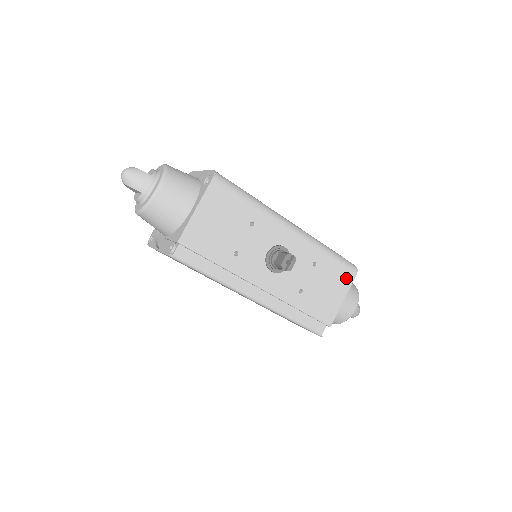
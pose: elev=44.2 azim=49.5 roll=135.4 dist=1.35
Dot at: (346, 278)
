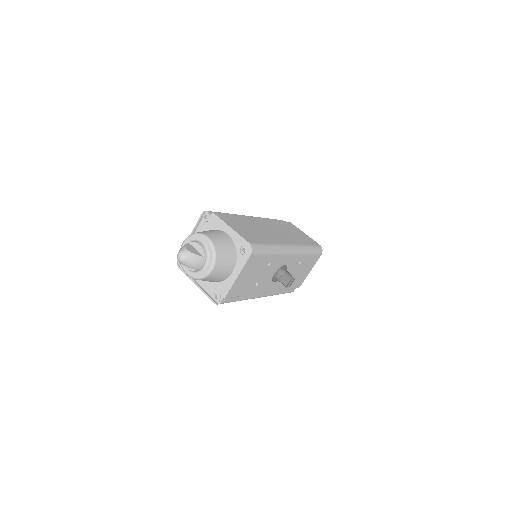
Dot at: (315, 259)
